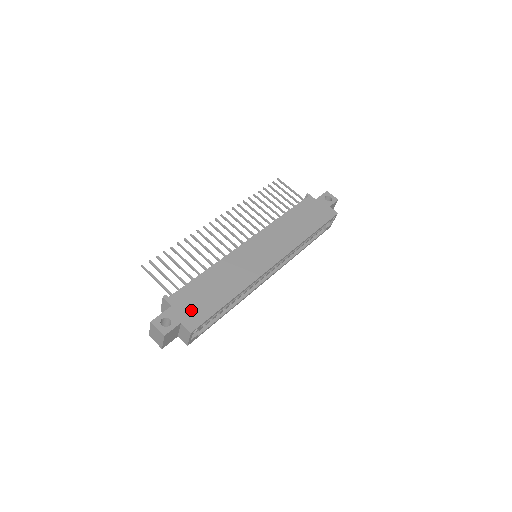
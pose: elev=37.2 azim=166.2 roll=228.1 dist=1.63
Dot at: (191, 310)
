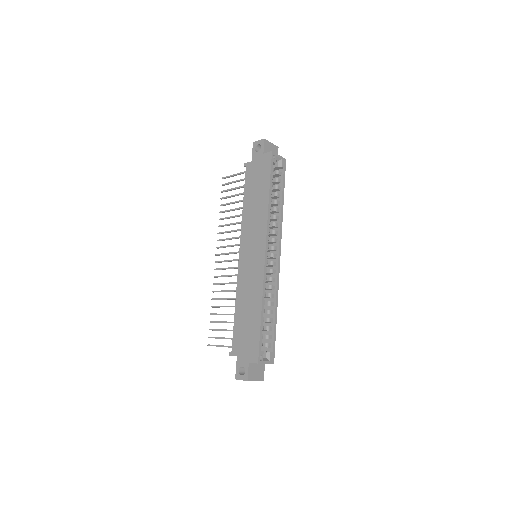
Dot at: (247, 347)
